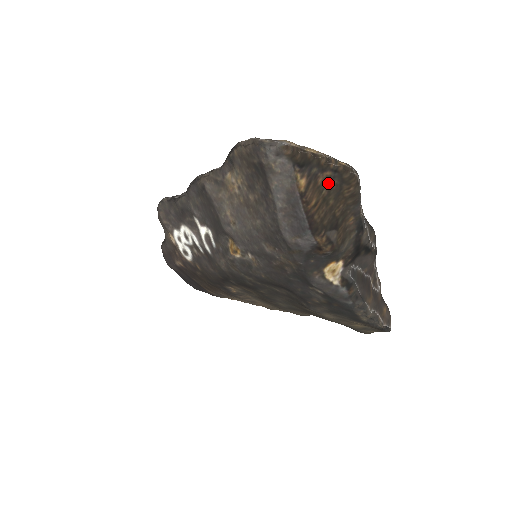
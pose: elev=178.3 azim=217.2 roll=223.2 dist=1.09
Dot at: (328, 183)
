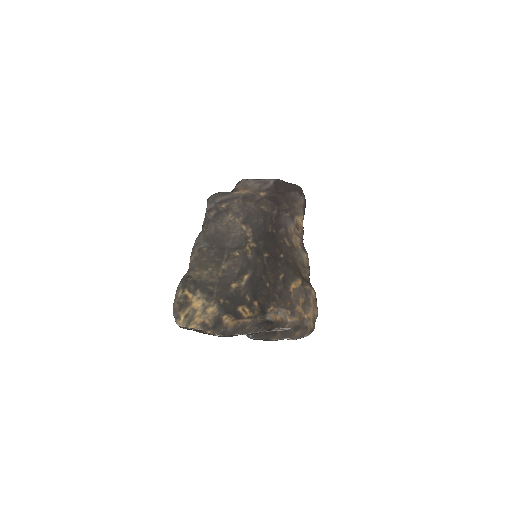
Dot at: occluded
